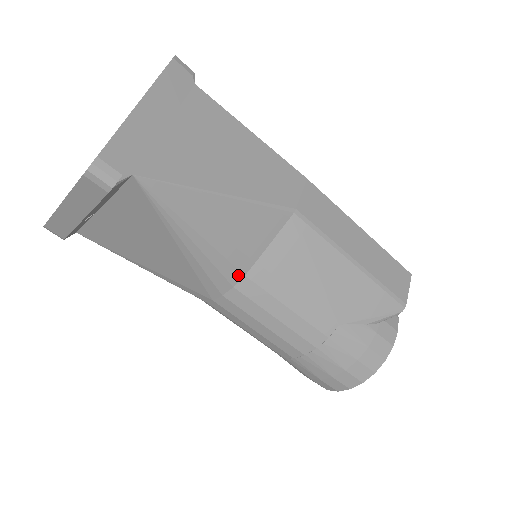
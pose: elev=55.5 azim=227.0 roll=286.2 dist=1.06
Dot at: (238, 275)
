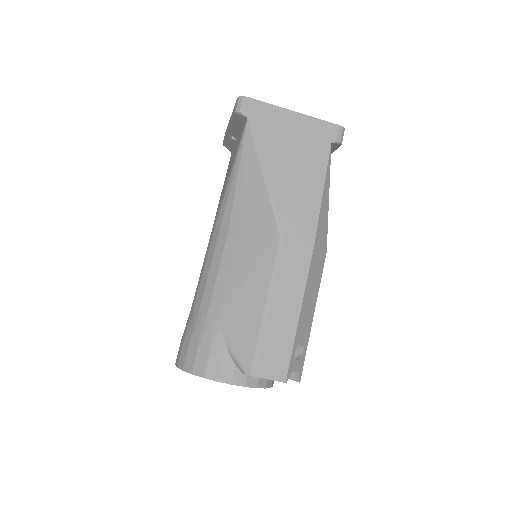
Dot at: (227, 225)
